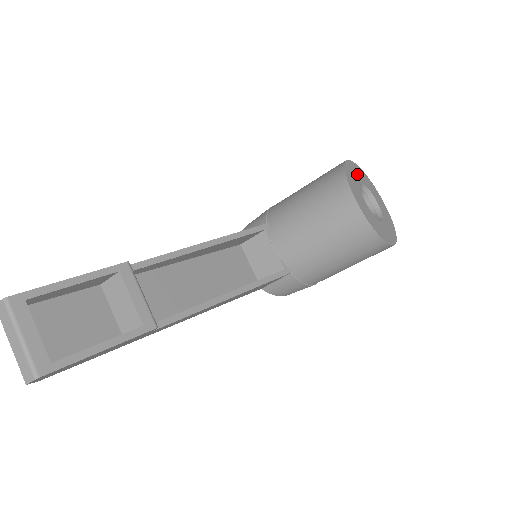
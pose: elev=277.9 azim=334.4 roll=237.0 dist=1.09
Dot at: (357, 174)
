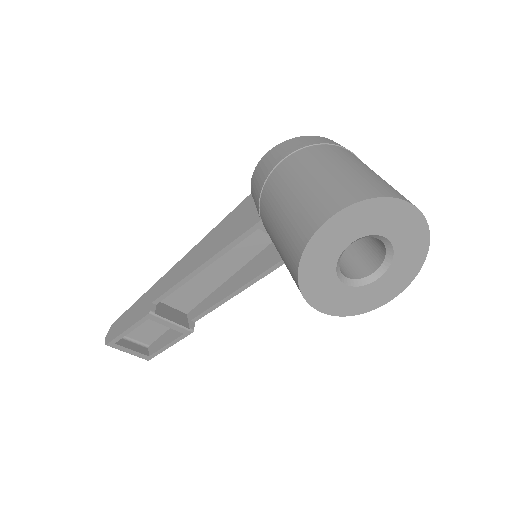
Dot at: (337, 238)
